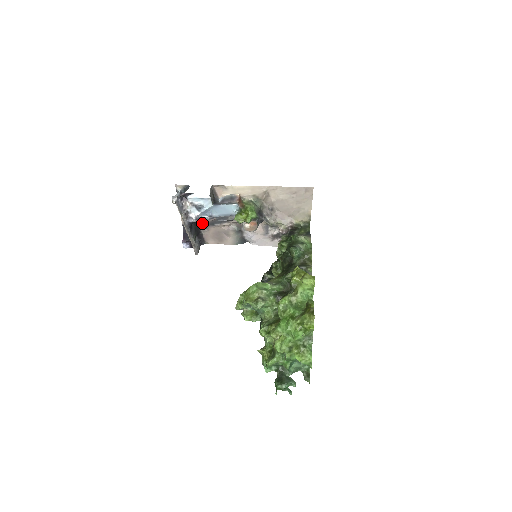
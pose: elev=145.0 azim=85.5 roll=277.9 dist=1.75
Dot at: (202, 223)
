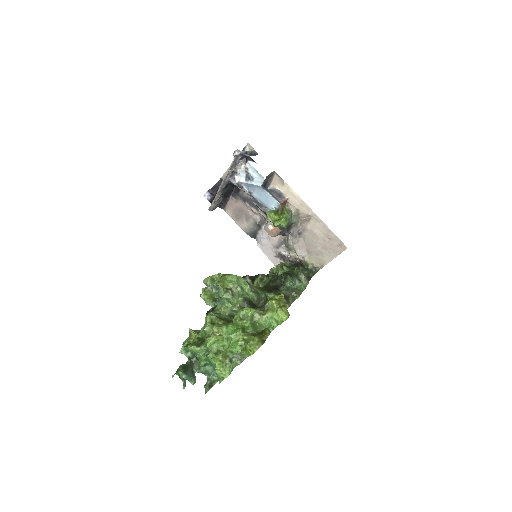
Dot at: (237, 191)
